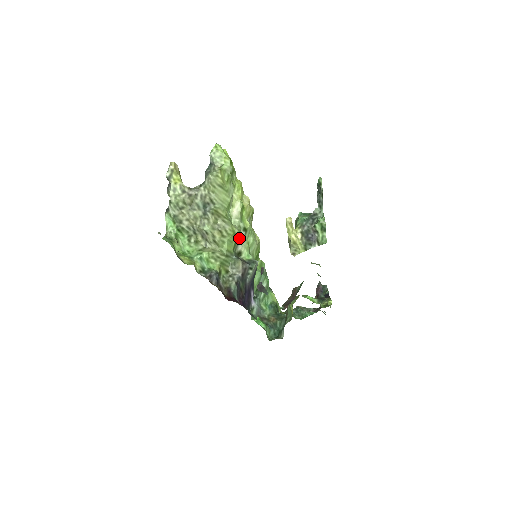
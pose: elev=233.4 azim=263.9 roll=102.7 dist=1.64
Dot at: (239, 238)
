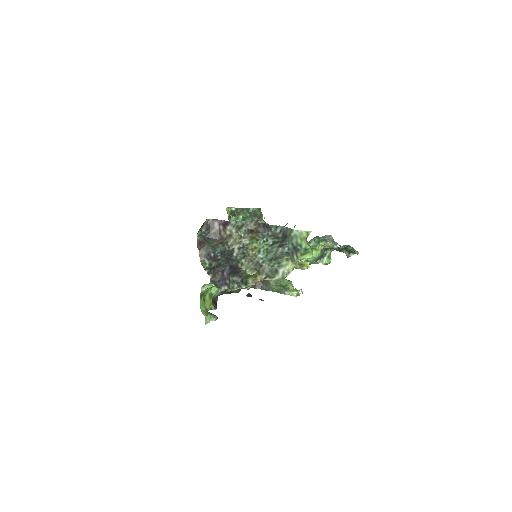
Dot at: occluded
